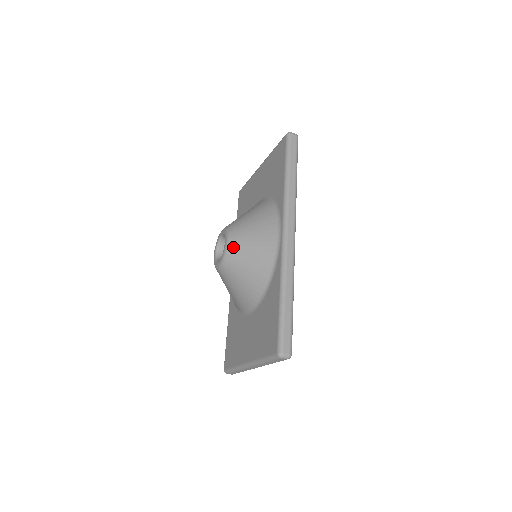
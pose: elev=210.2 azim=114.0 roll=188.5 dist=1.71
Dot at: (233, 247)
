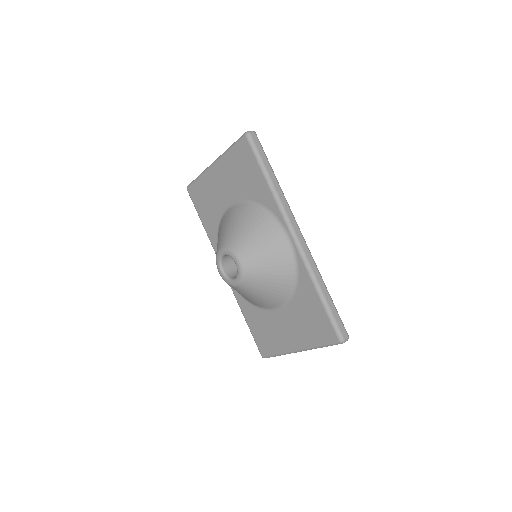
Dot at: (248, 266)
